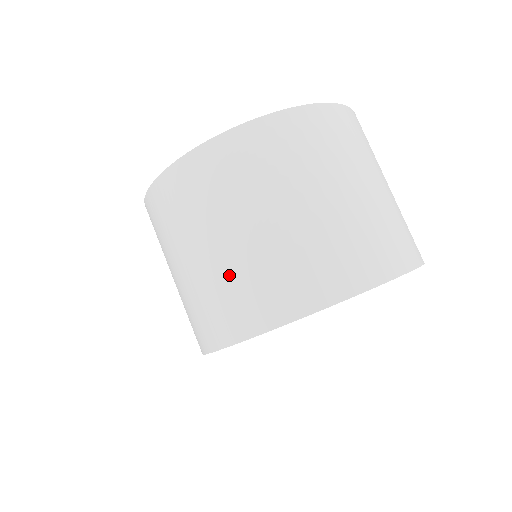
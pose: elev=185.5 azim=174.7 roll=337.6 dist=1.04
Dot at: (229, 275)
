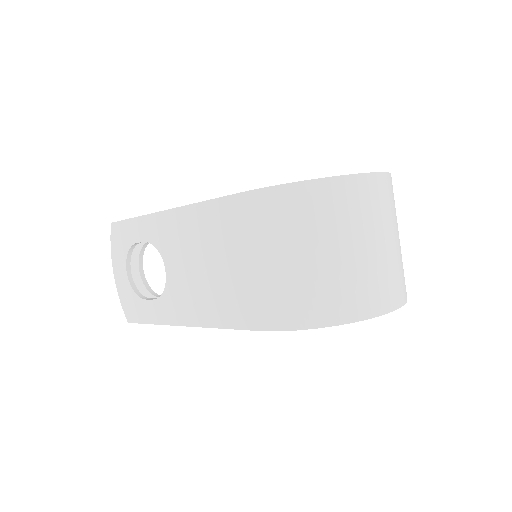
Dot at: (362, 272)
